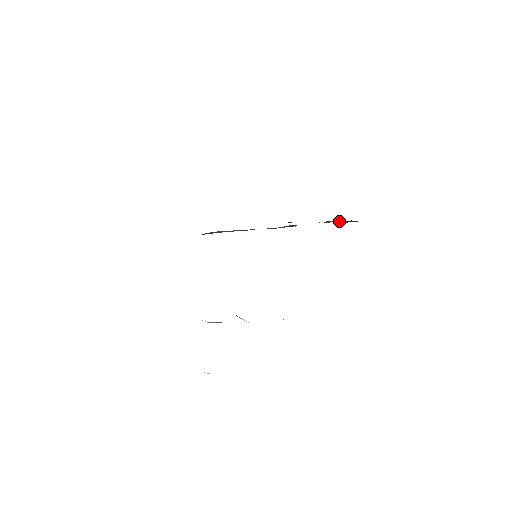
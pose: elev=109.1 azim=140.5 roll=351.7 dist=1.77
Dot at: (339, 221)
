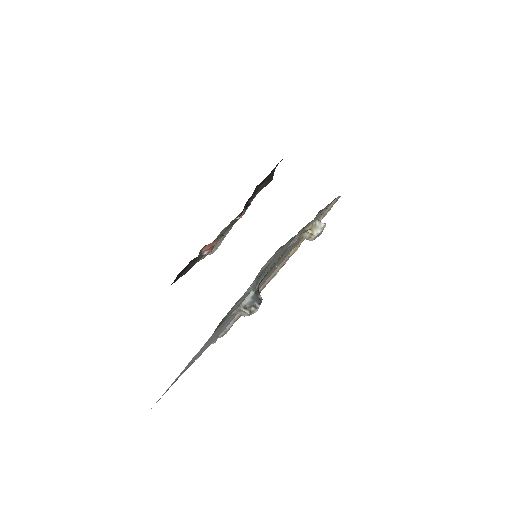
Dot at: occluded
